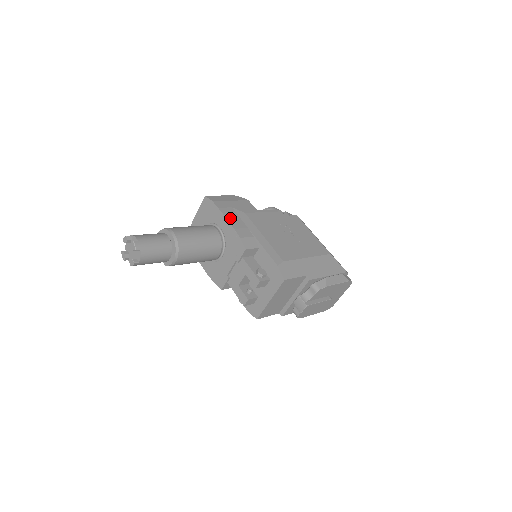
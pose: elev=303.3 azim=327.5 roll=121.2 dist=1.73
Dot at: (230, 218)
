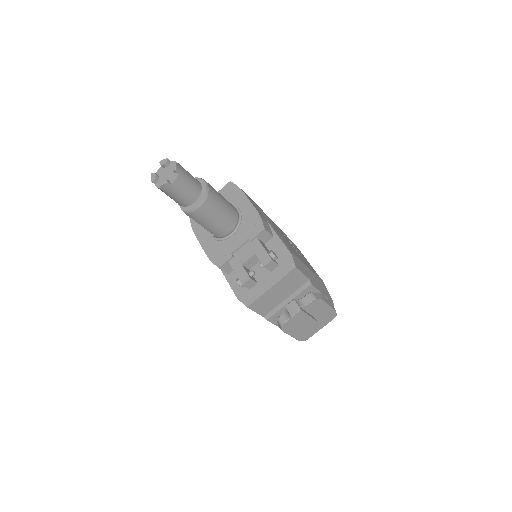
Dot at: (252, 203)
